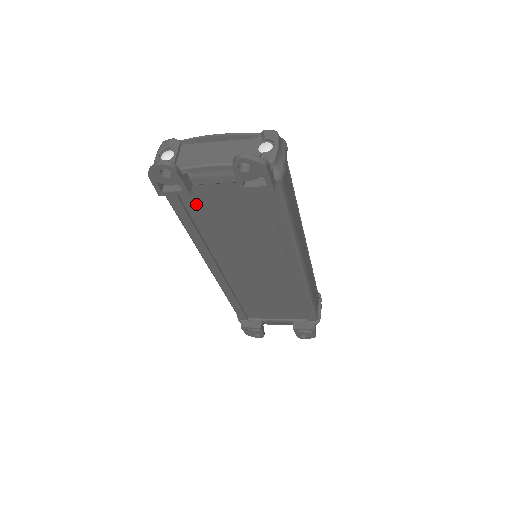
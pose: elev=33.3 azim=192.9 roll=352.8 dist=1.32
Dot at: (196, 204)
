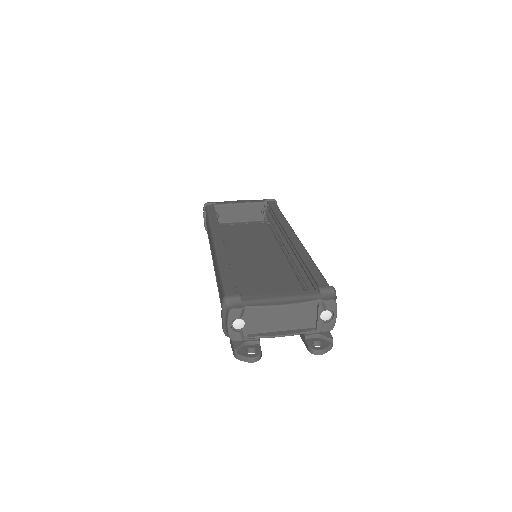
Dot at: occluded
